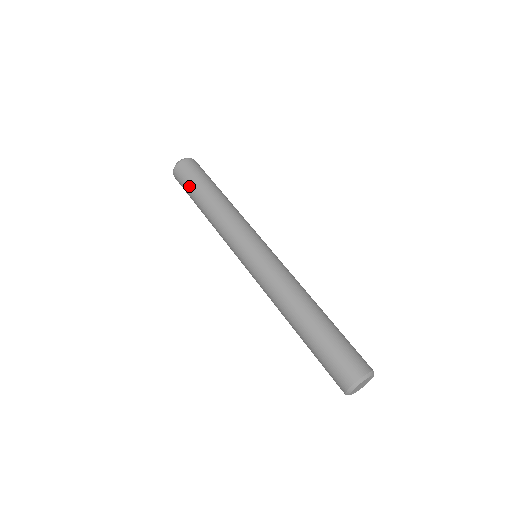
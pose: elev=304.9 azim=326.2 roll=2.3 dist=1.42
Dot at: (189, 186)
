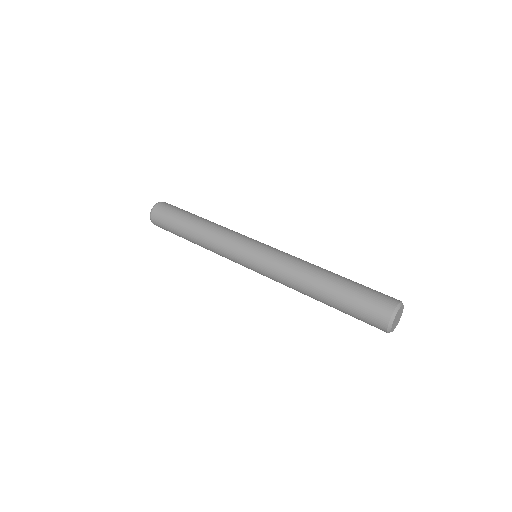
Dot at: (171, 229)
